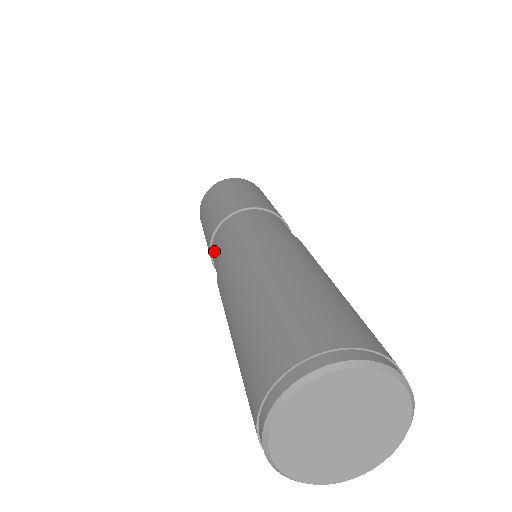
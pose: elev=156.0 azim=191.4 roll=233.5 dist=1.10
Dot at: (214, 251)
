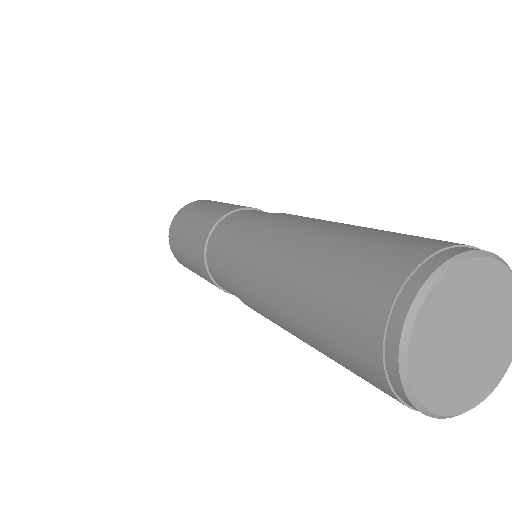
Dot at: (215, 268)
